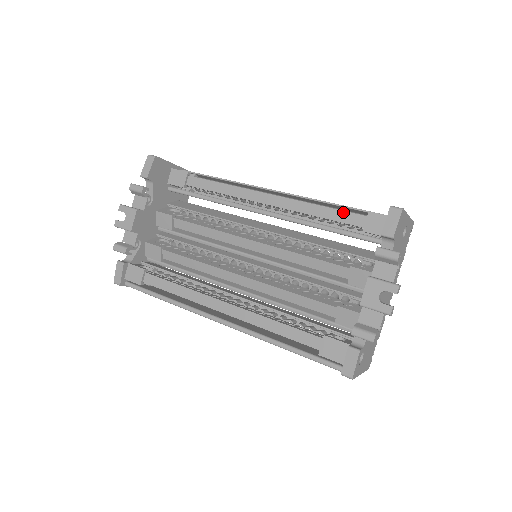
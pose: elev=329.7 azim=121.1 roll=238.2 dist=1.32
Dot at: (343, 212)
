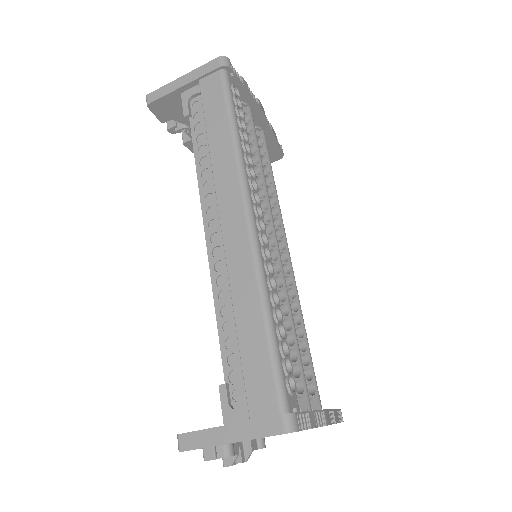
Dot at: (221, 347)
